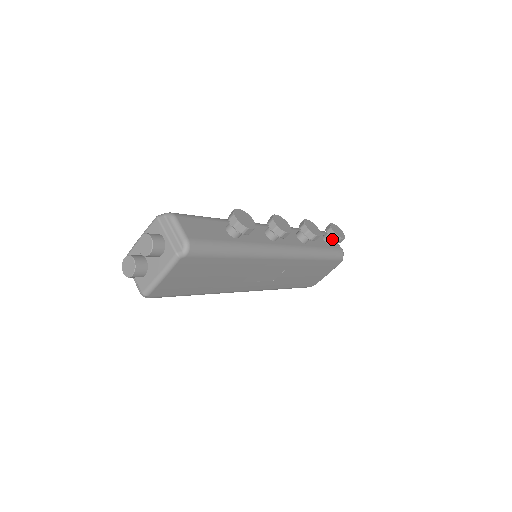
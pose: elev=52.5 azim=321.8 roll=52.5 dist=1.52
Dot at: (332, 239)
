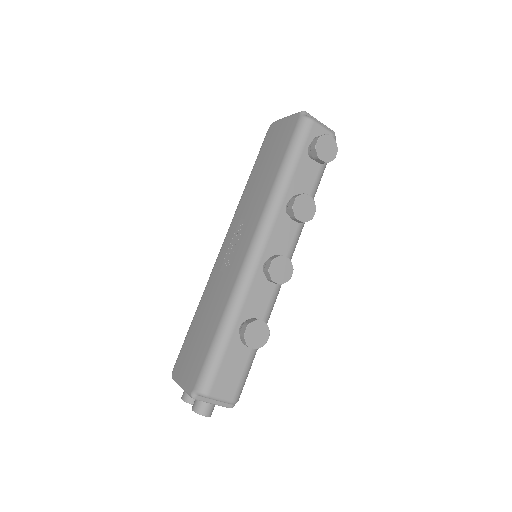
Dot at: (323, 163)
